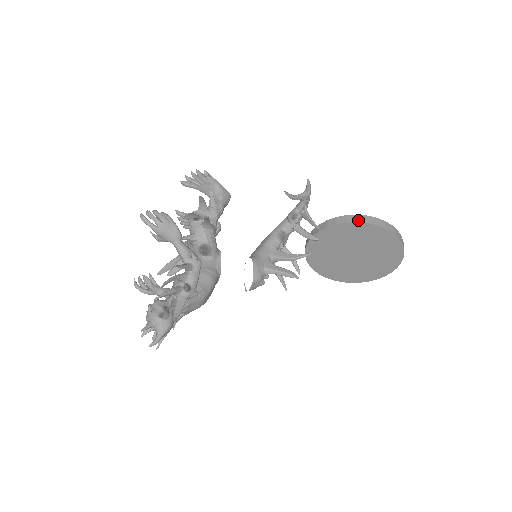
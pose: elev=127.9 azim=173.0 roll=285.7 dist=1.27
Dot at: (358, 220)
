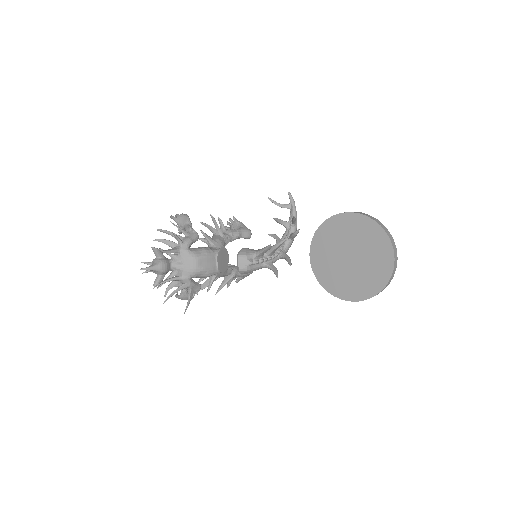
Dot at: (335, 215)
